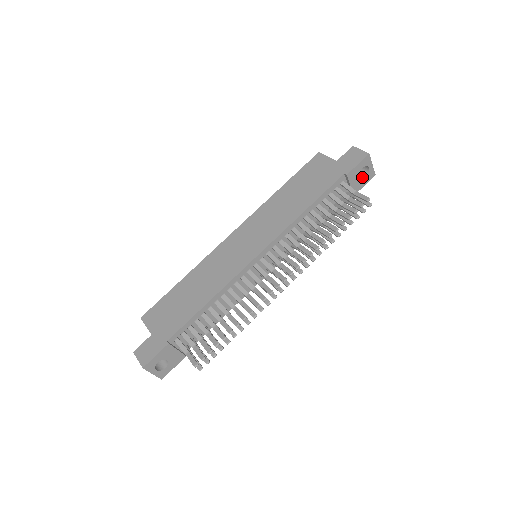
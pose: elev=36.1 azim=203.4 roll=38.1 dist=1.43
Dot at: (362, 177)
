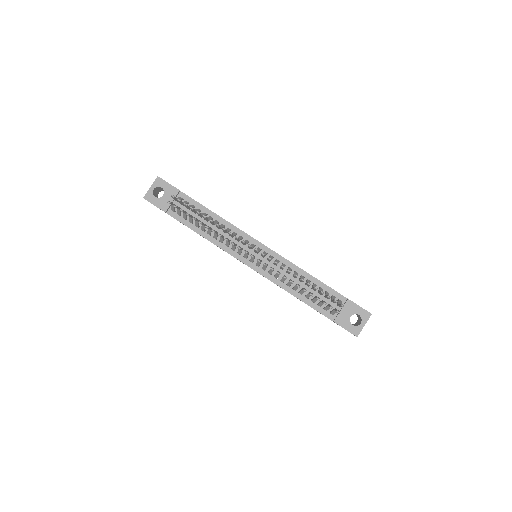
Dot at: occluded
